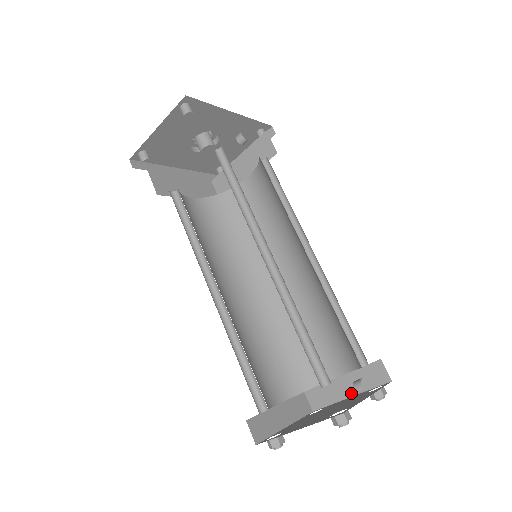
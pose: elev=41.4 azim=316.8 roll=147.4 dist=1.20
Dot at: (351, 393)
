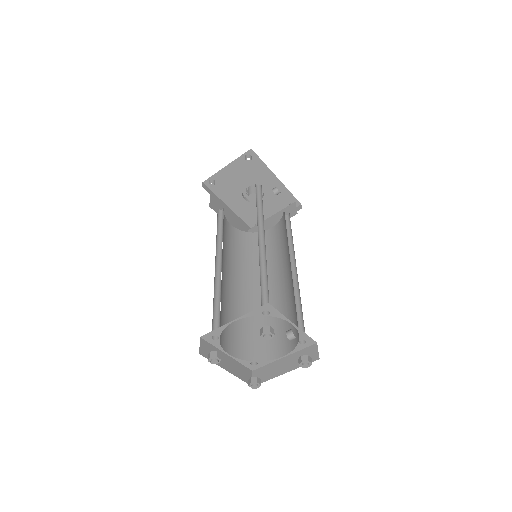
Dot at: (287, 370)
